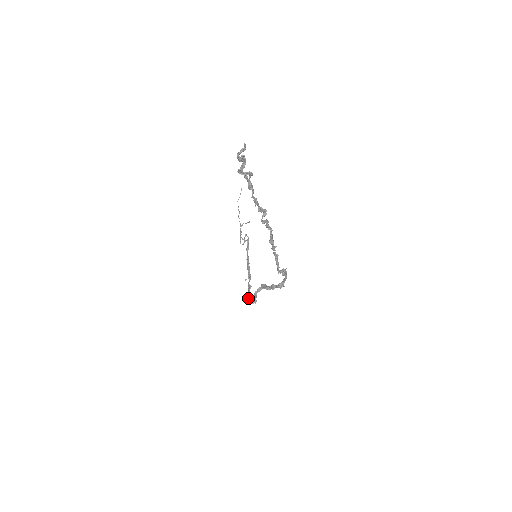
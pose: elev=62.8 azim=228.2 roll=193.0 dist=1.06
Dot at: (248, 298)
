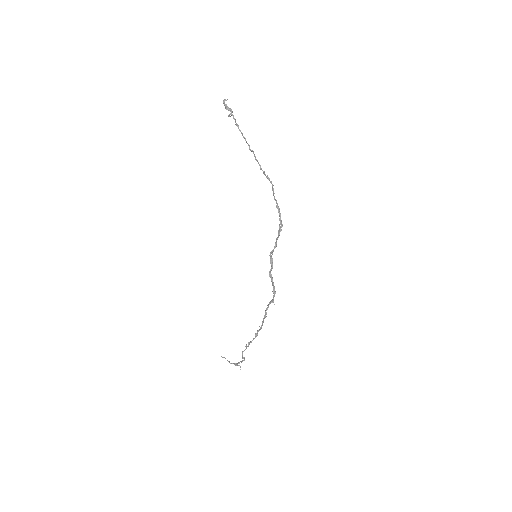
Dot at: (268, 305)
